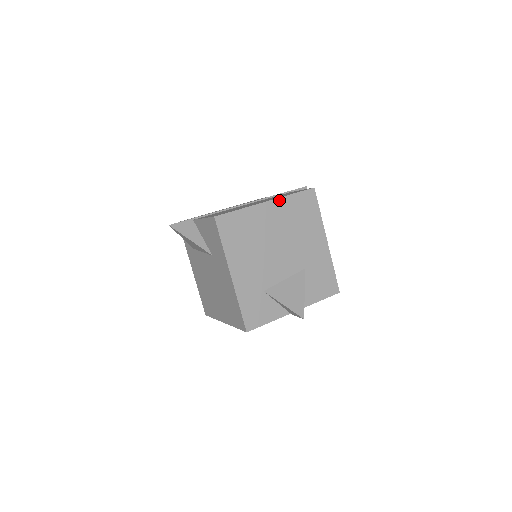
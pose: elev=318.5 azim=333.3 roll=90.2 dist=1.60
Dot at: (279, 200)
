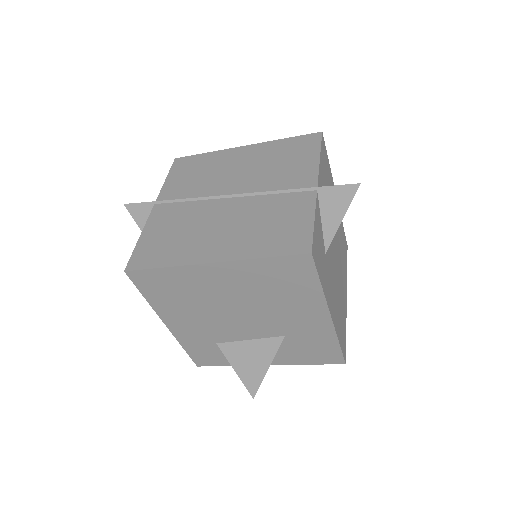
Dot at: (234, 263)
